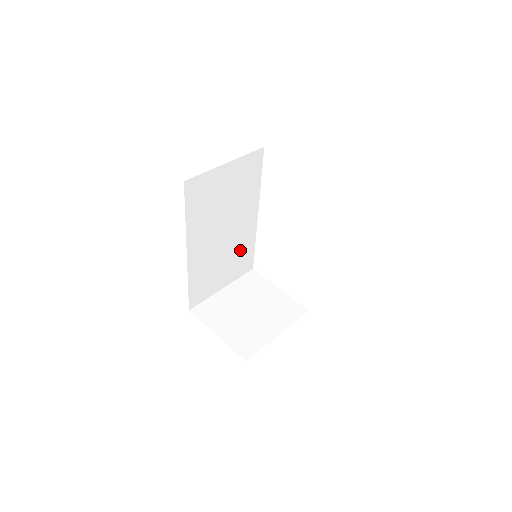
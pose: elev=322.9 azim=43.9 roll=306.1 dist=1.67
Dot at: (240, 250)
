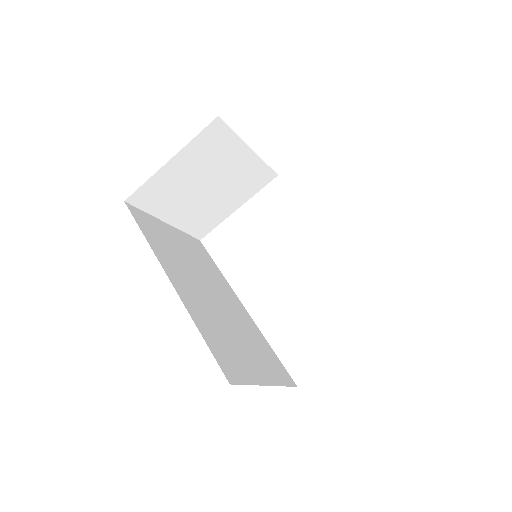
Dot at: (252, 339)
